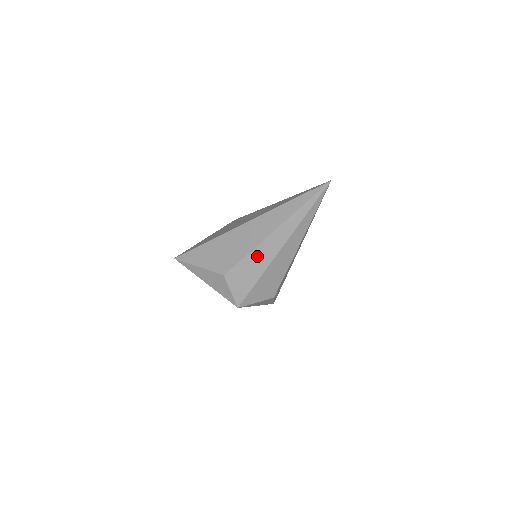
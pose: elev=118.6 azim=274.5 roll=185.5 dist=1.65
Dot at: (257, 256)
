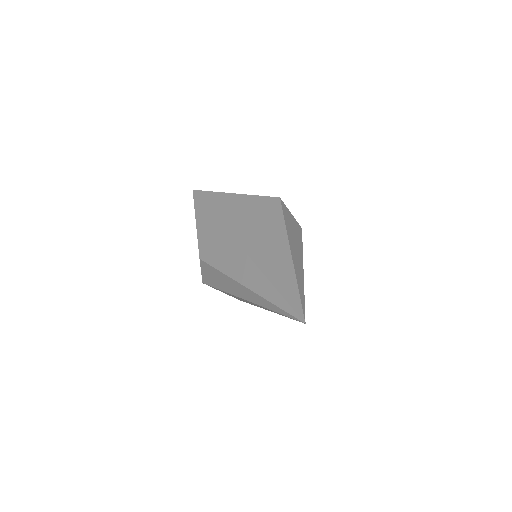
Dot at: (226, 280)
